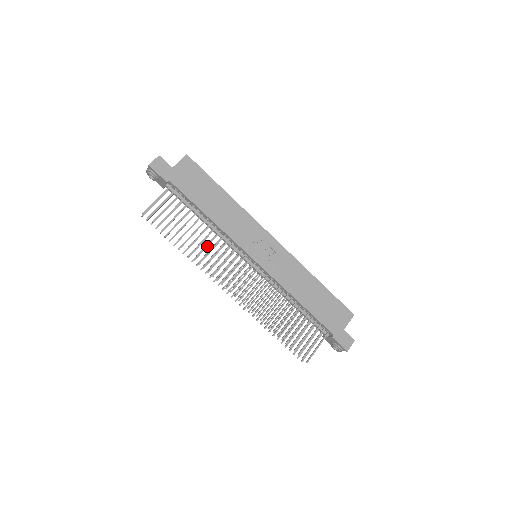
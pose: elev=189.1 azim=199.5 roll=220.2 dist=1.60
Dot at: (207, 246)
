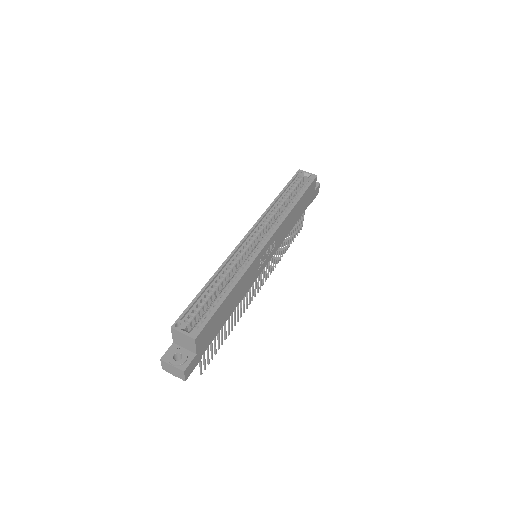
Dot at: occluded
